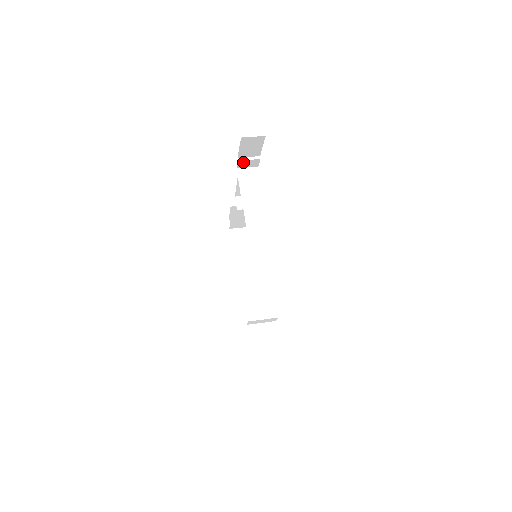
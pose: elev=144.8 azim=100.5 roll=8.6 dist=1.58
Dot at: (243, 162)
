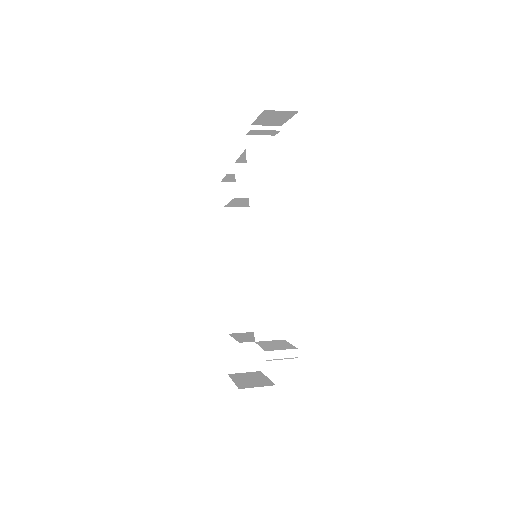
Dot at: (257, 131)
